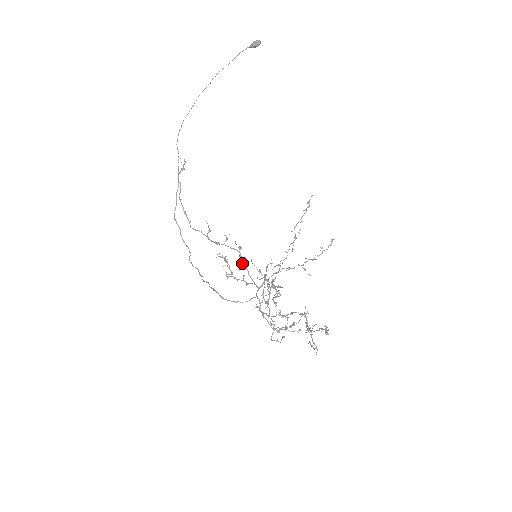
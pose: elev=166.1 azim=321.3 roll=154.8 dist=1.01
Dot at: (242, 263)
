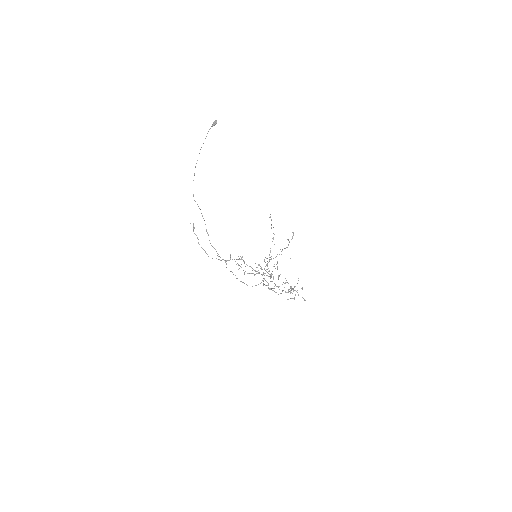
Dot at: occluded
